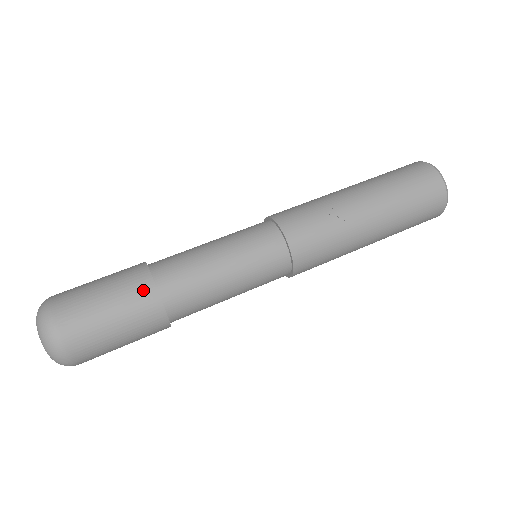
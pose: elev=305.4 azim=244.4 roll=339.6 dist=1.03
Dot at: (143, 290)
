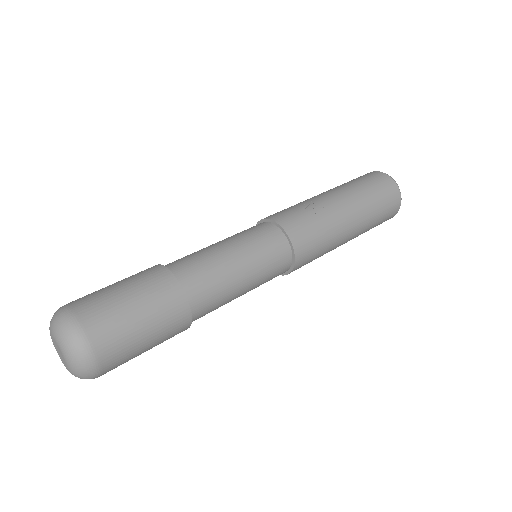
Dot at: (158, 275)
